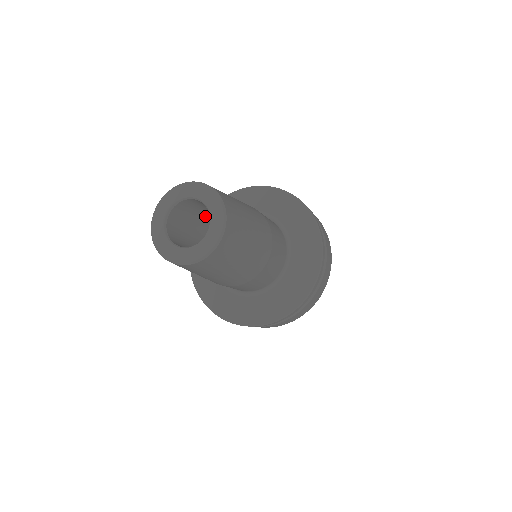
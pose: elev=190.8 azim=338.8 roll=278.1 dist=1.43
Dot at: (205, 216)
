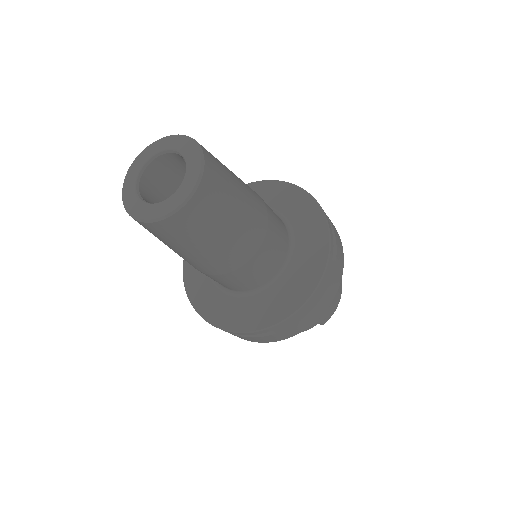
Dot at: occluded
